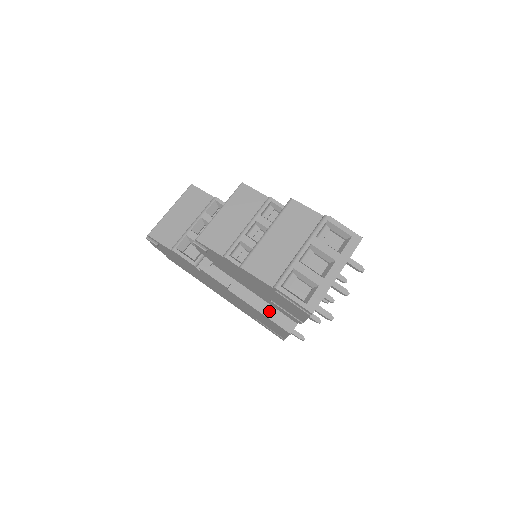
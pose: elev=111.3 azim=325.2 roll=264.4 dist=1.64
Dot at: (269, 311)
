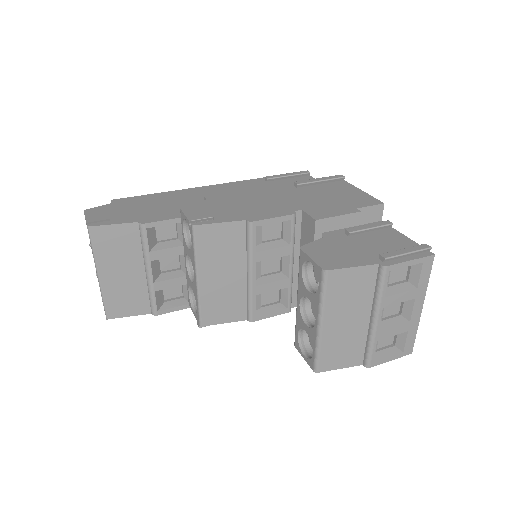
Dot at: occluded
